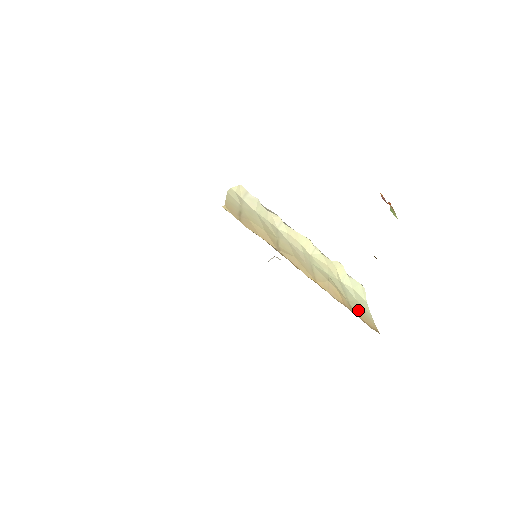
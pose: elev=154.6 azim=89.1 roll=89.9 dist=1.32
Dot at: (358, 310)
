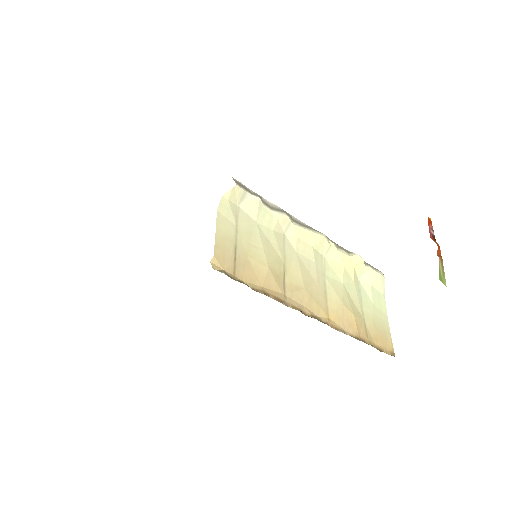
Dot at: (374, 328)
